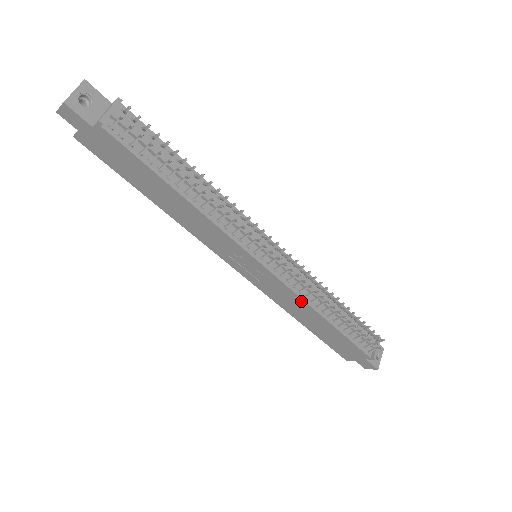
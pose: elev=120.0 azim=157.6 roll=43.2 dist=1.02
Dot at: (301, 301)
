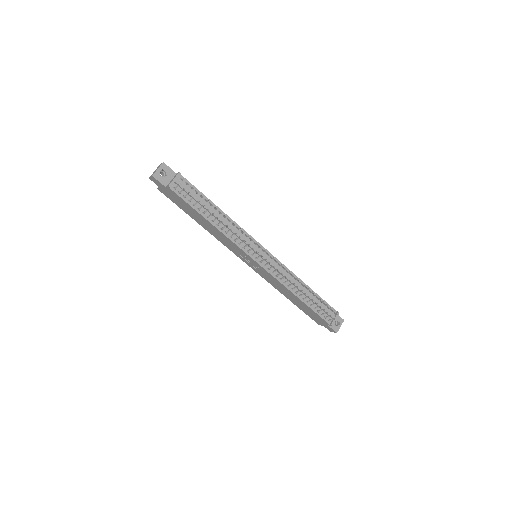
Dot at: (282, 285)
